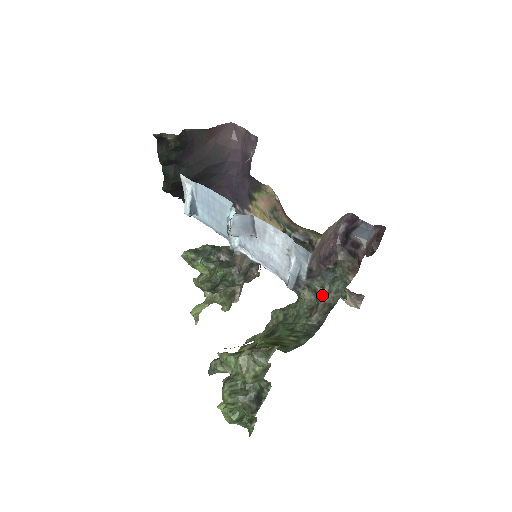
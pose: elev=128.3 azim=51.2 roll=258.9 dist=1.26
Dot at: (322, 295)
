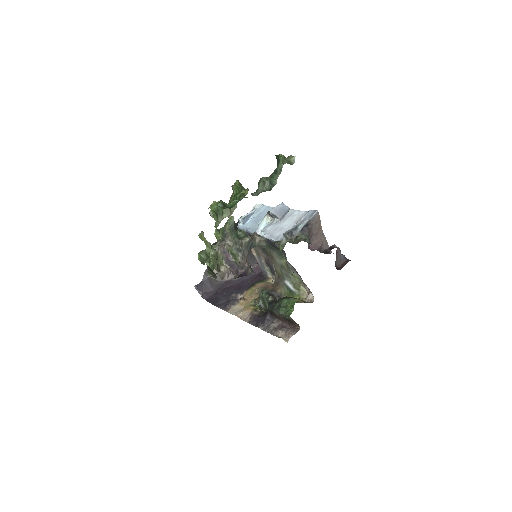
Dot at: (303, 240)
